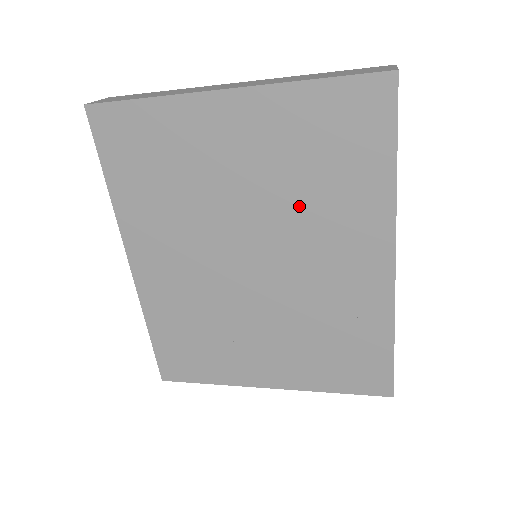
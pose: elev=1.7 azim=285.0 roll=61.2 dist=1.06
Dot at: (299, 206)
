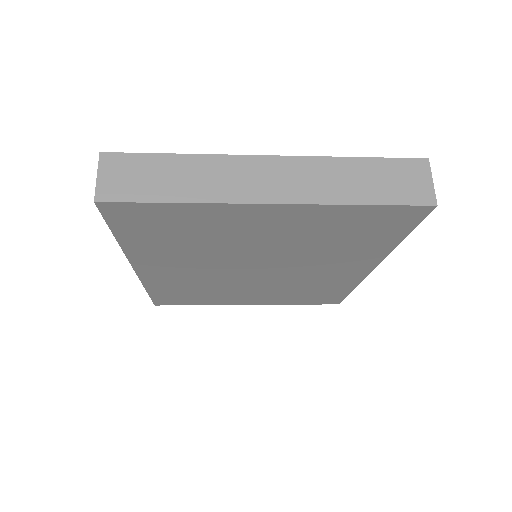
Dot at: (311, 252)
